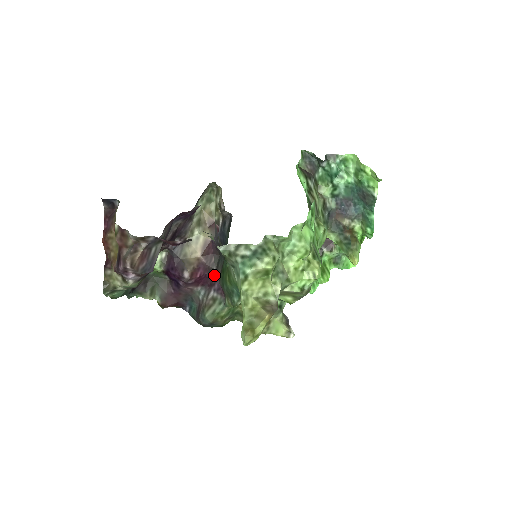
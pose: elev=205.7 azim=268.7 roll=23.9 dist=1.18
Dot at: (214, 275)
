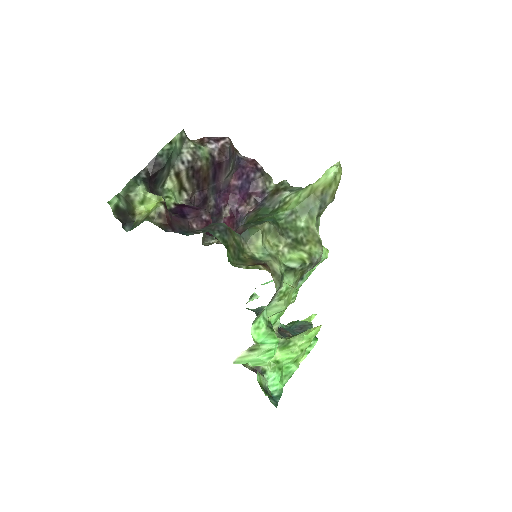
Dot at: occluded
